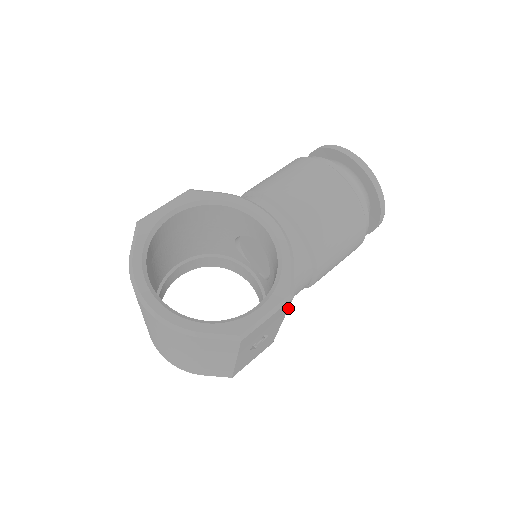
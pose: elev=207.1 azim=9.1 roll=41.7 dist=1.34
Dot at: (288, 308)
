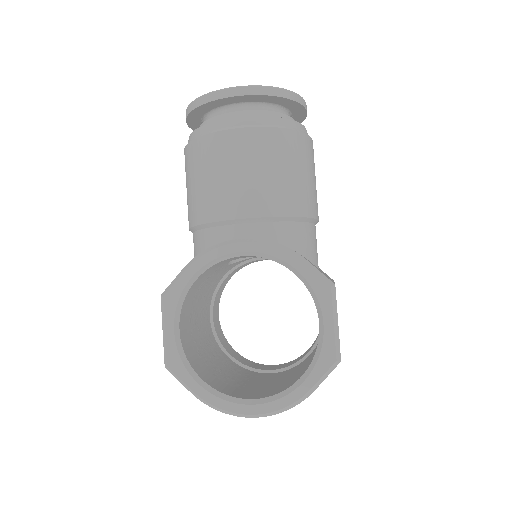
Dot at: occluded
